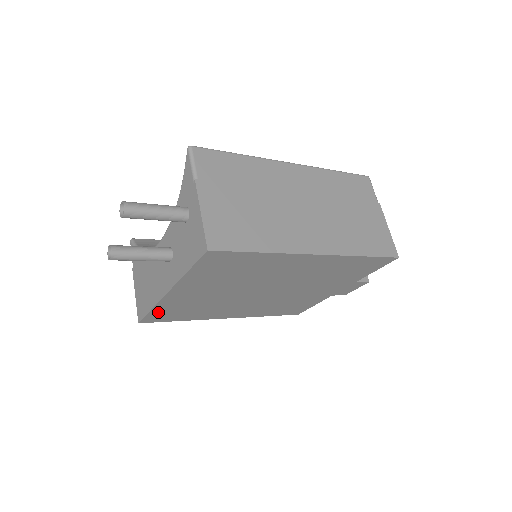
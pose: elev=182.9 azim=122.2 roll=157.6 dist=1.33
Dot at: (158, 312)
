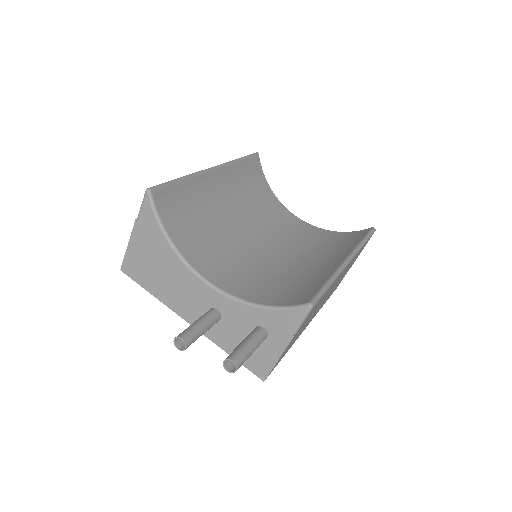
Dot at: occluded
